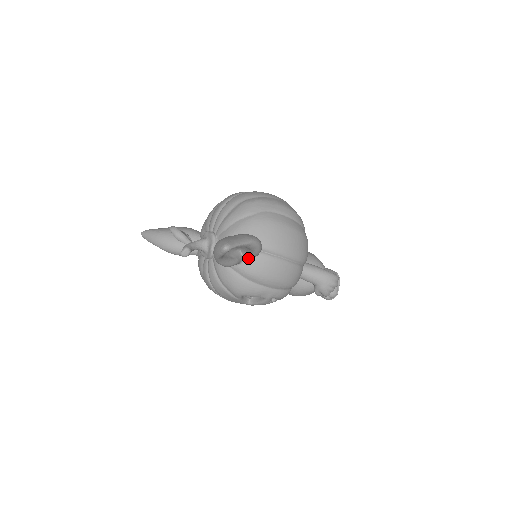
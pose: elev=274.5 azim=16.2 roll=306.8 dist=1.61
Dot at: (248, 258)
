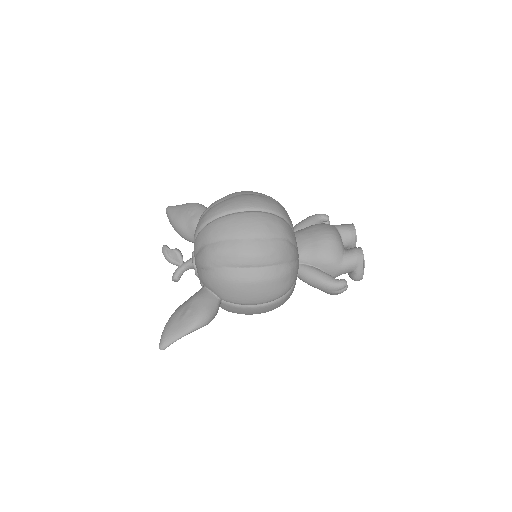
Dot at: occluded
